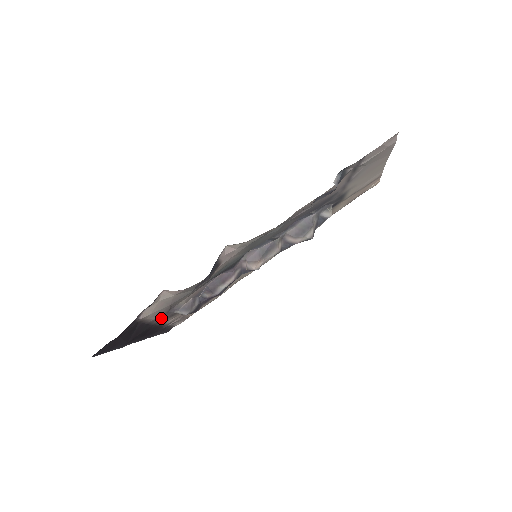
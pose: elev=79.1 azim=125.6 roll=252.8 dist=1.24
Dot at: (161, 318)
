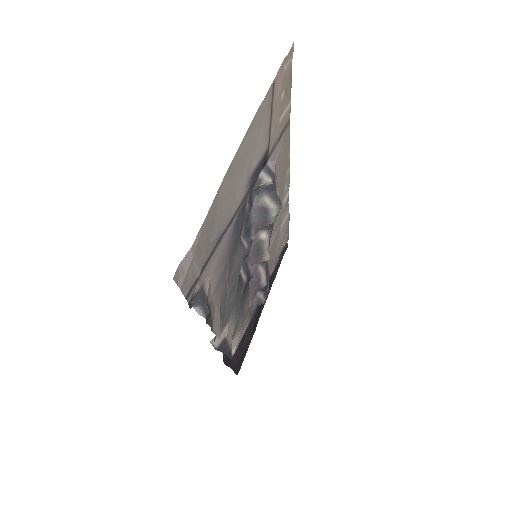
Dot at: (253, 313)
